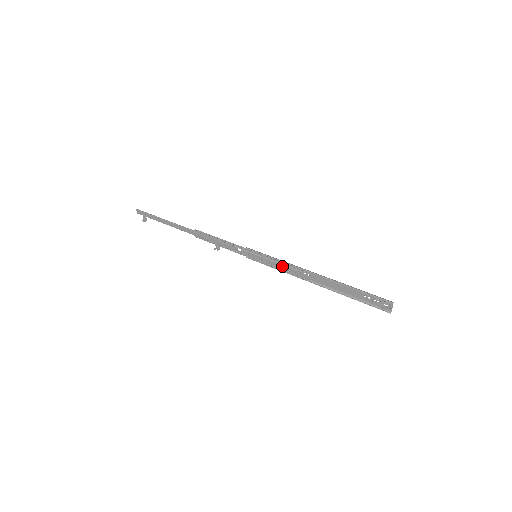
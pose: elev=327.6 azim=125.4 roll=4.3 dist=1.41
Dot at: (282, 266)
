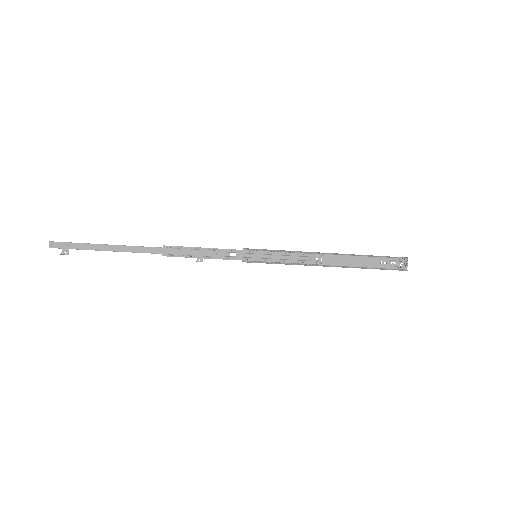
Dot at: (291, 258)
